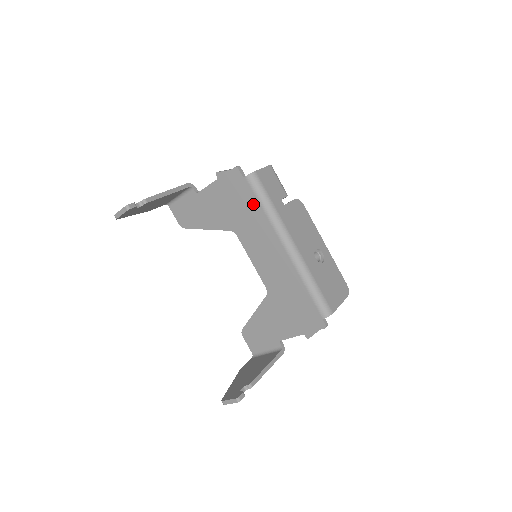
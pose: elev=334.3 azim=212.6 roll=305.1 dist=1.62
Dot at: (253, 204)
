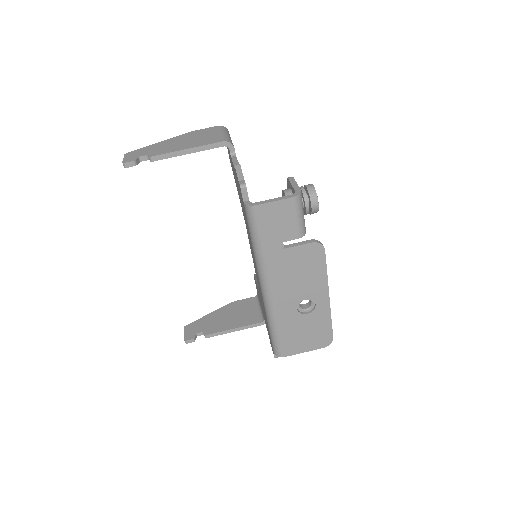
Dot at: (248, 229)
